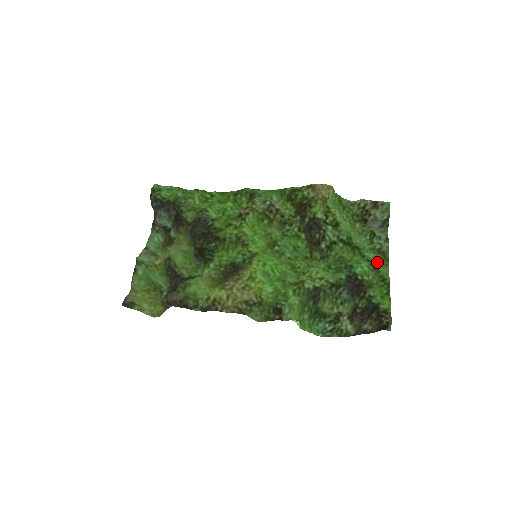
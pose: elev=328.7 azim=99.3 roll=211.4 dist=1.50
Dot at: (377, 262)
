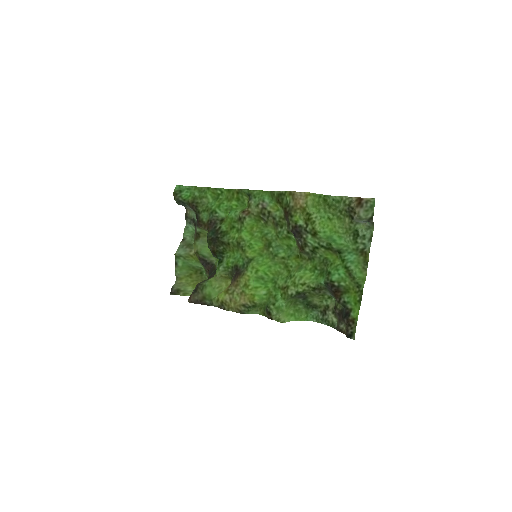
Dot at: (357, 266)
